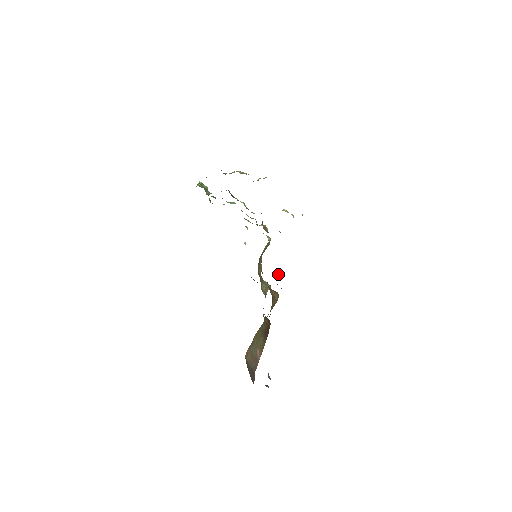
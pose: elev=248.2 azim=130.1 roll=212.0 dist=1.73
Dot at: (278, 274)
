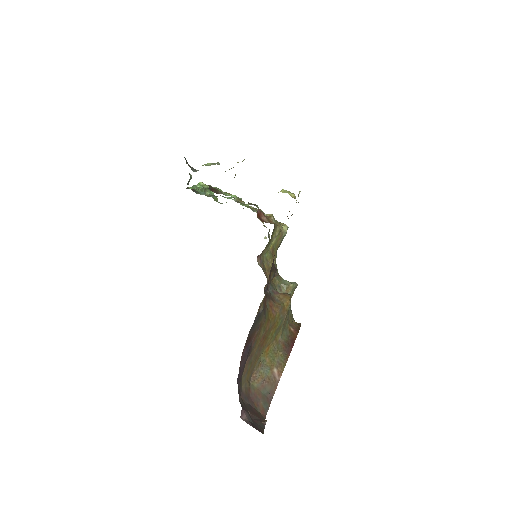
Dot at: (275, 275)
